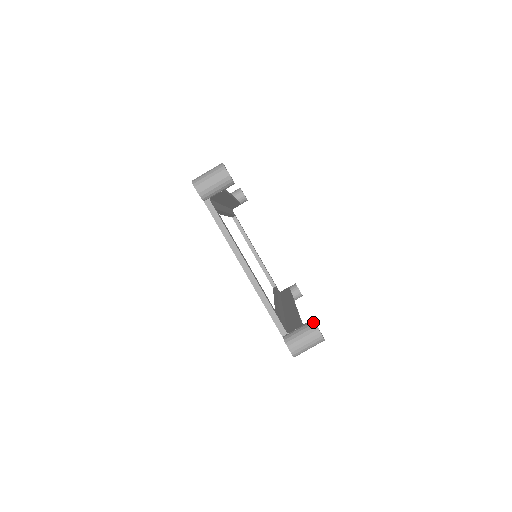
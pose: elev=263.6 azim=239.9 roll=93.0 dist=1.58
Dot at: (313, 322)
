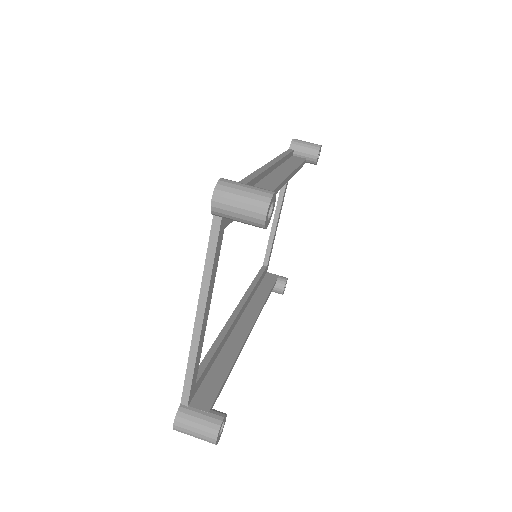
Dot at: (220, 423)
